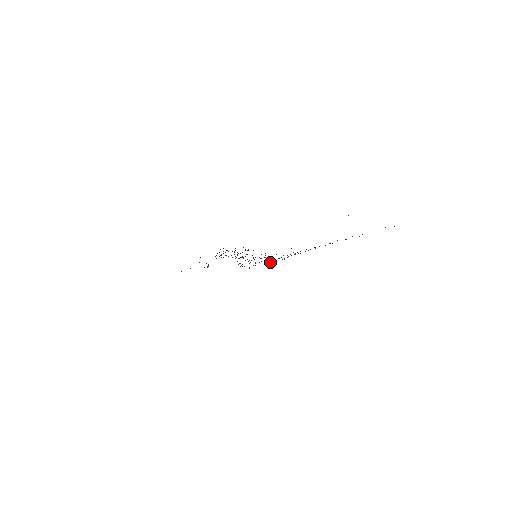
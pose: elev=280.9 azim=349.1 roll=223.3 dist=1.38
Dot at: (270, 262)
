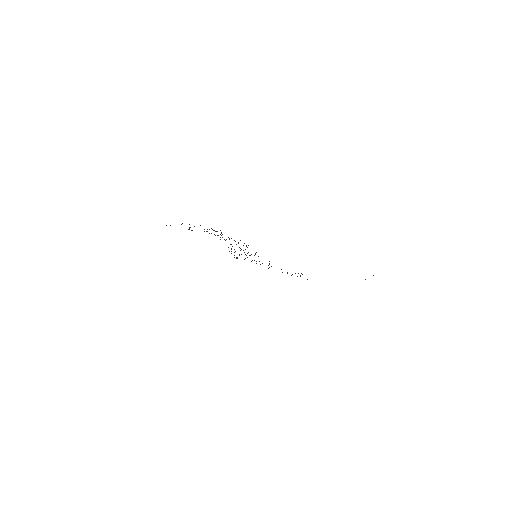
Dot at: occluded
